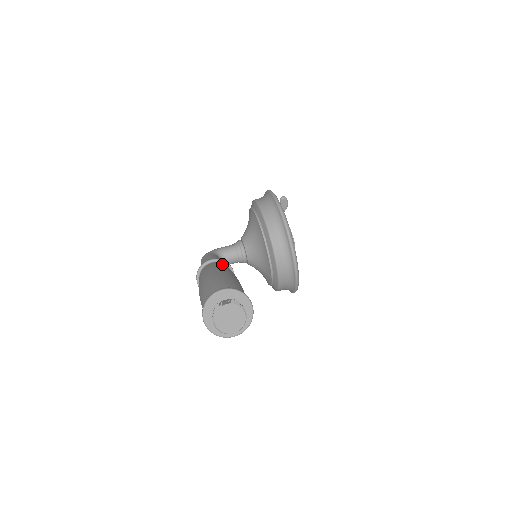
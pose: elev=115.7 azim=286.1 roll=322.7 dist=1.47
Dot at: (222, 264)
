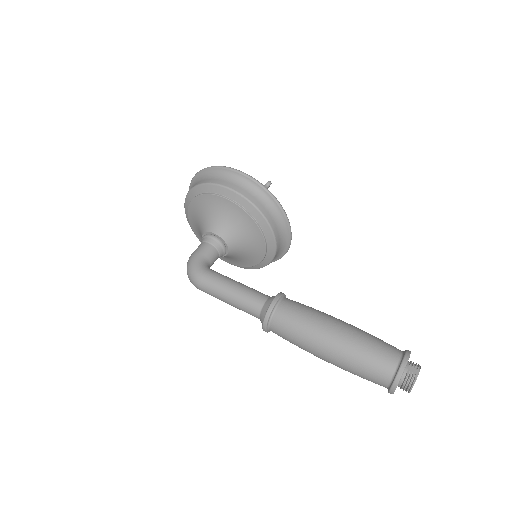
Dot at: (295, 303)
